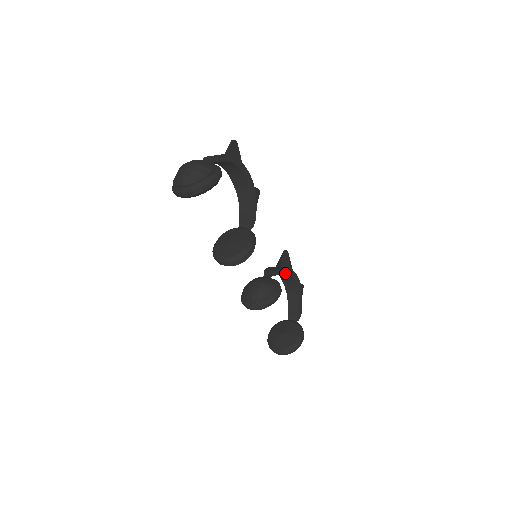
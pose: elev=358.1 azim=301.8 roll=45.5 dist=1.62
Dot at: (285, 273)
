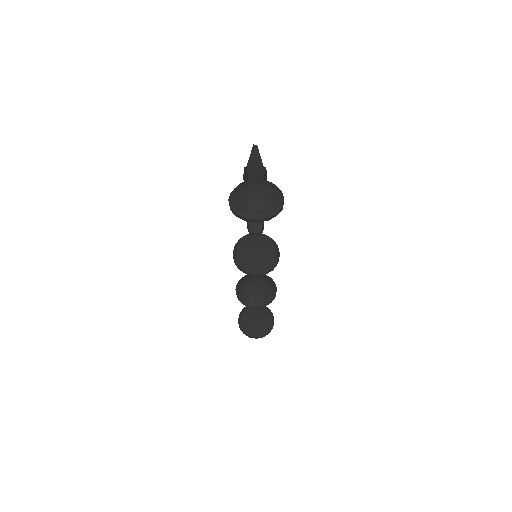
Dot at: occluded
